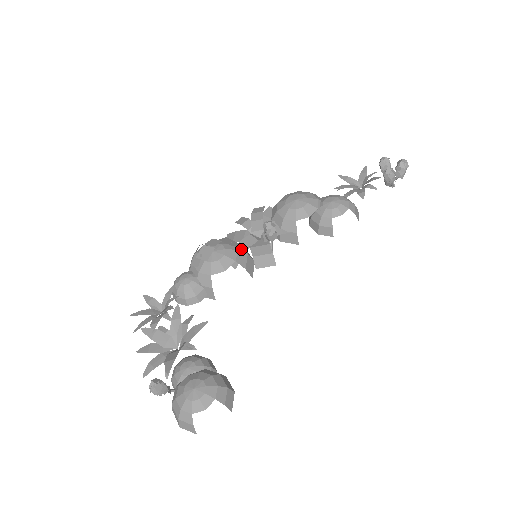
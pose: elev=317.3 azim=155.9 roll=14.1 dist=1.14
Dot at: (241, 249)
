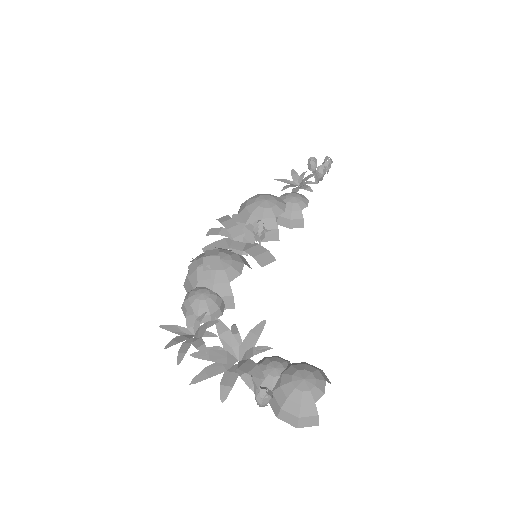
Dot at: occluded
